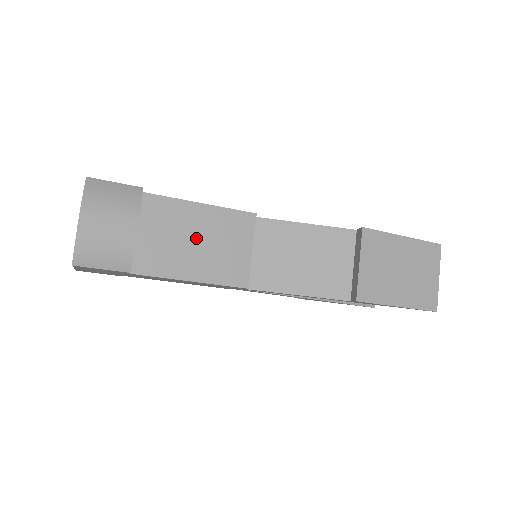
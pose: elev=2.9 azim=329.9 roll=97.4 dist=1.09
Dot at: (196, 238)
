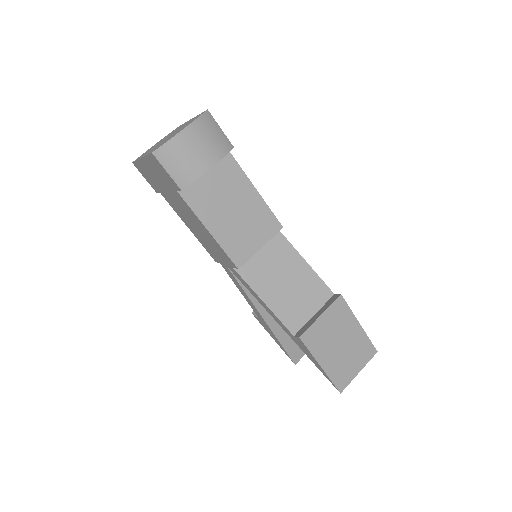
Dot at: (235, 208)
